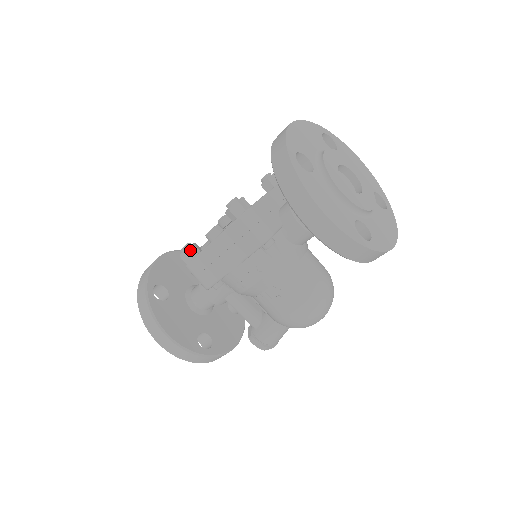
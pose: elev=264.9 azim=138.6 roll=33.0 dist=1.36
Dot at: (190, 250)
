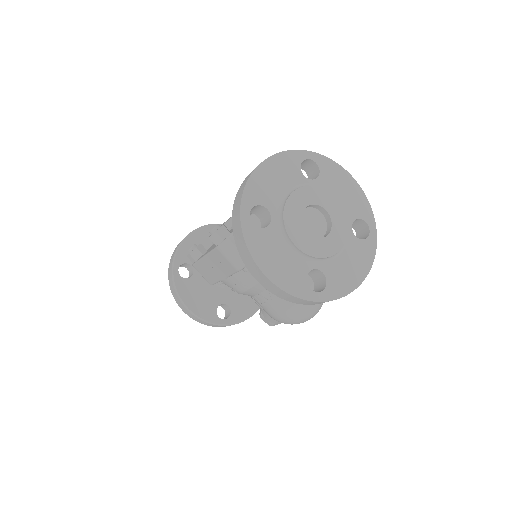
Dot at: (194, 254)
